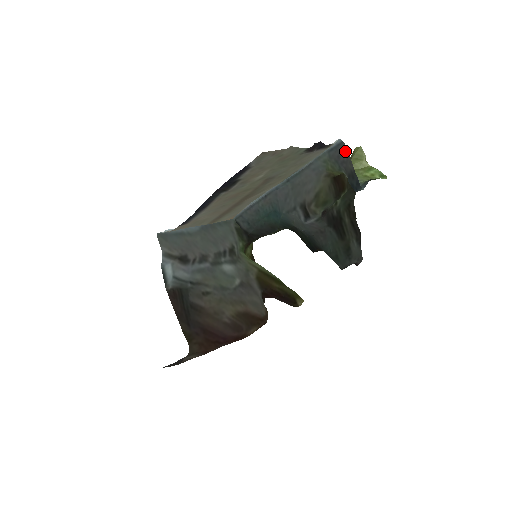
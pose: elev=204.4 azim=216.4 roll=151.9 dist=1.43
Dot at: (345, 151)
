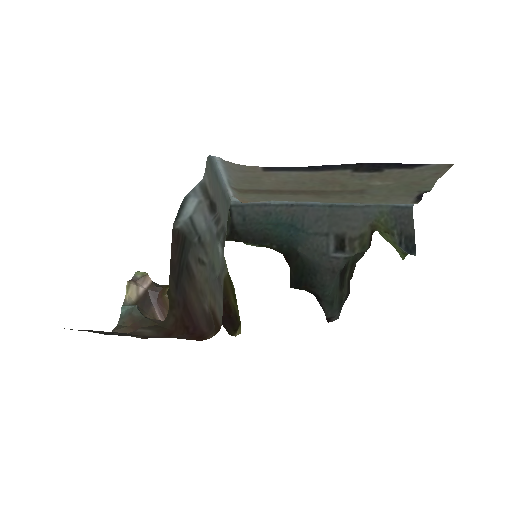
Dot at: (410, 216)
